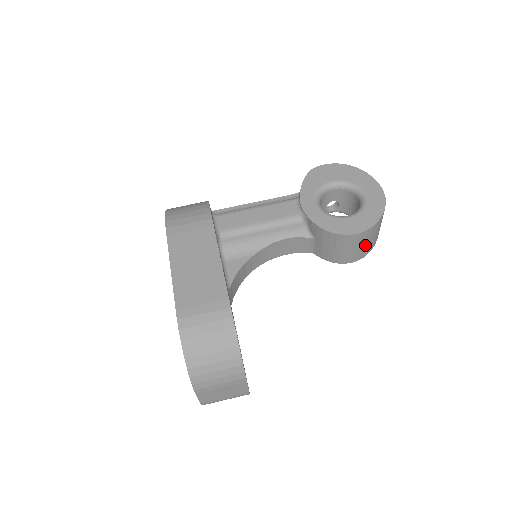
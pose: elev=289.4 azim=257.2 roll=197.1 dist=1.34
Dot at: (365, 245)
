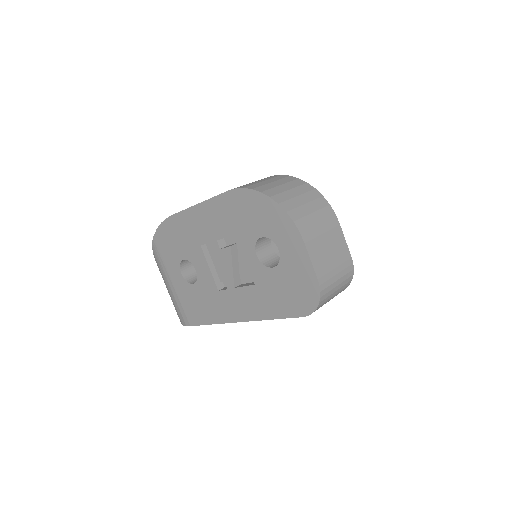
Dot at: occluded
